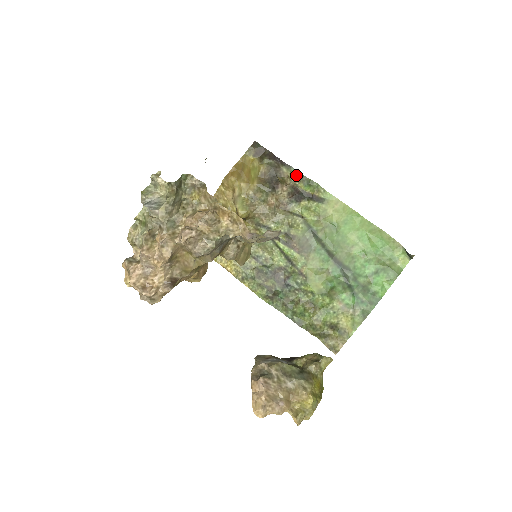
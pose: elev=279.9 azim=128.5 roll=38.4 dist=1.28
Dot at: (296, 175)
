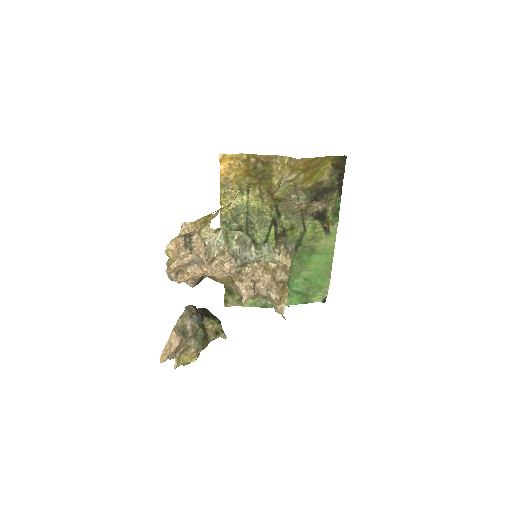
Dot at: (336, 203)
